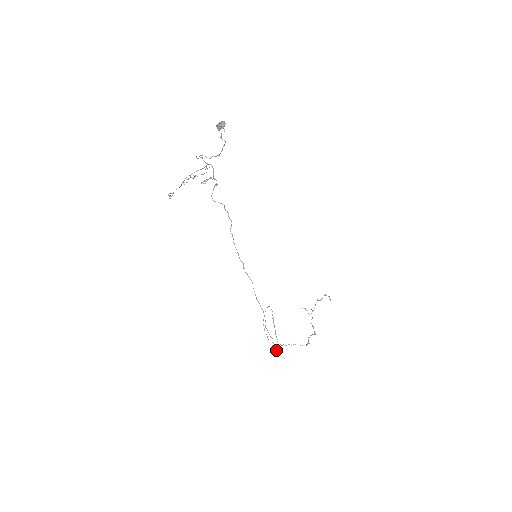
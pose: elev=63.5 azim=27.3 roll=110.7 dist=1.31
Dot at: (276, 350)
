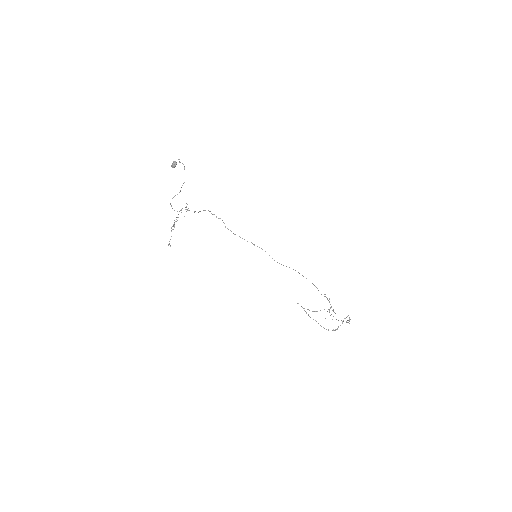
Dot at: (329, 298)
